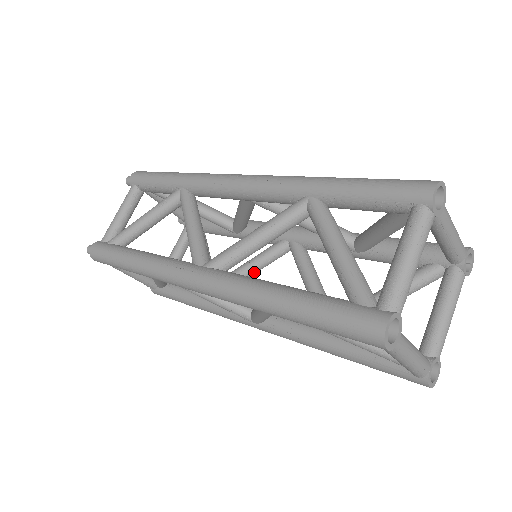
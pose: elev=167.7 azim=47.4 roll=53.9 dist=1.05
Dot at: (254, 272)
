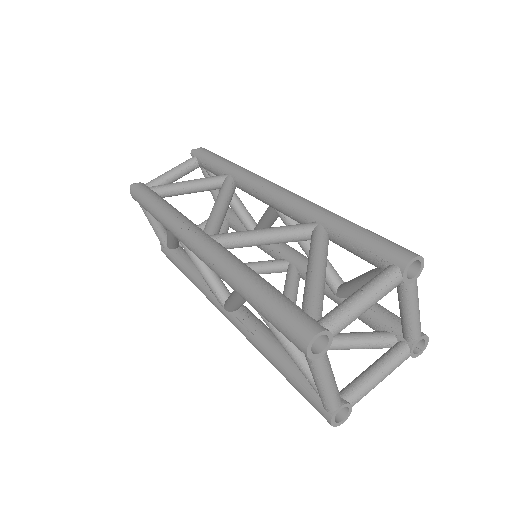
Dot at: occluded
